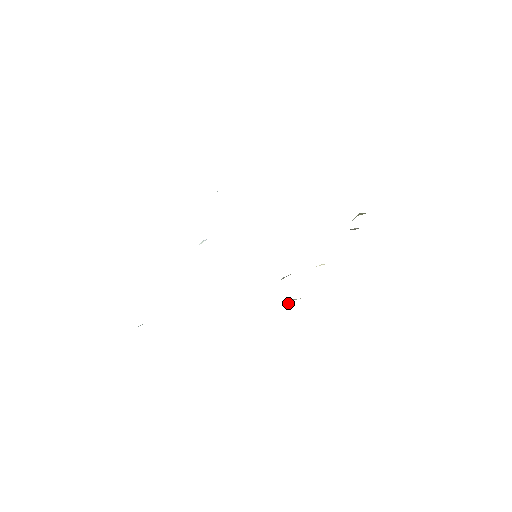
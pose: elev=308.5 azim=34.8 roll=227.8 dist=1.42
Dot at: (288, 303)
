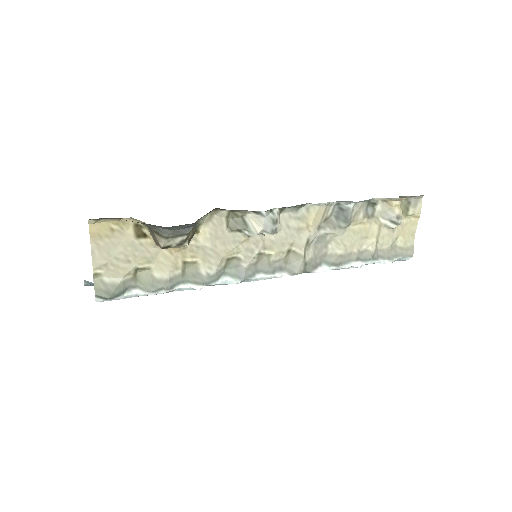
Dot at: (251, 231)
